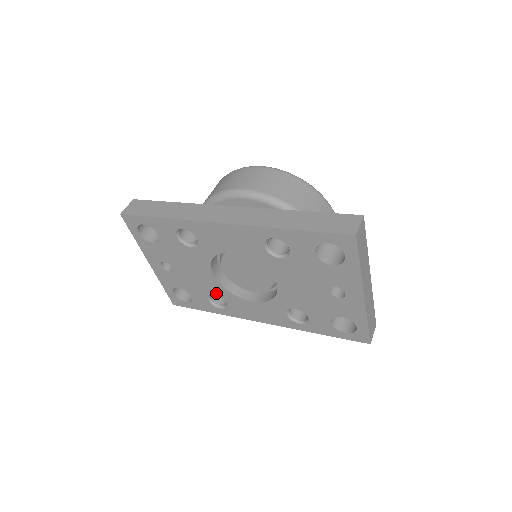
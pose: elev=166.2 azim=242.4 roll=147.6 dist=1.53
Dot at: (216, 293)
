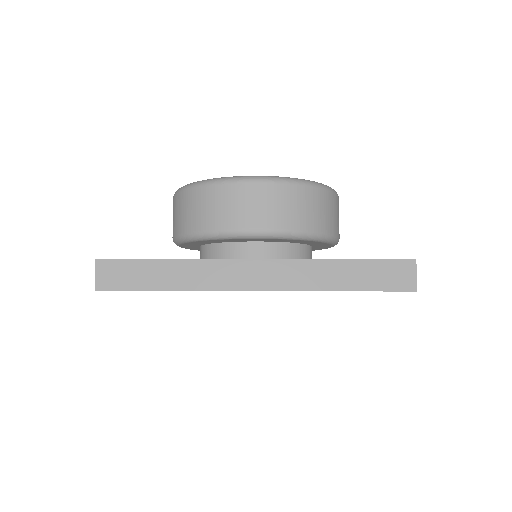
Dot at: occluded
